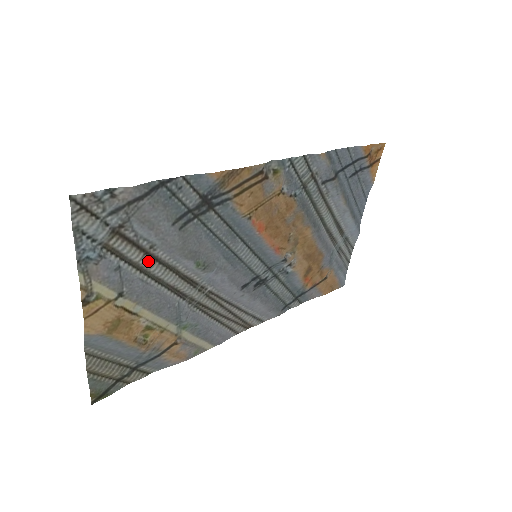
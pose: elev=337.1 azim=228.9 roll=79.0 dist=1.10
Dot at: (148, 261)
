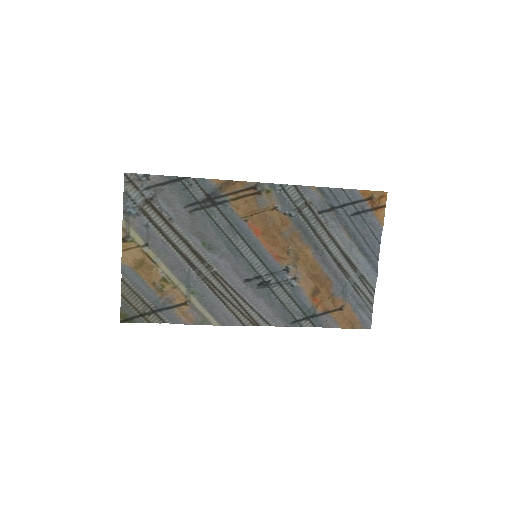
Dot at: (167, 229)
